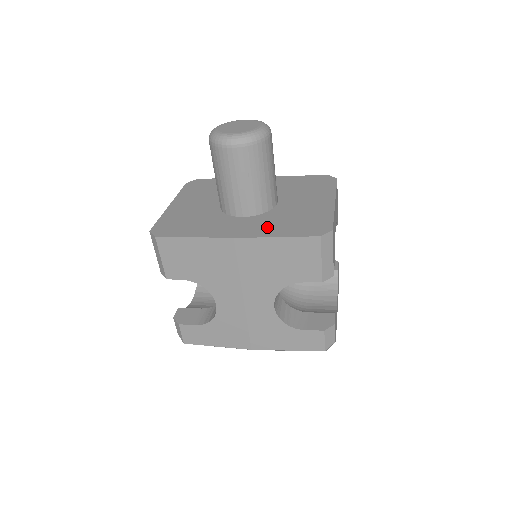
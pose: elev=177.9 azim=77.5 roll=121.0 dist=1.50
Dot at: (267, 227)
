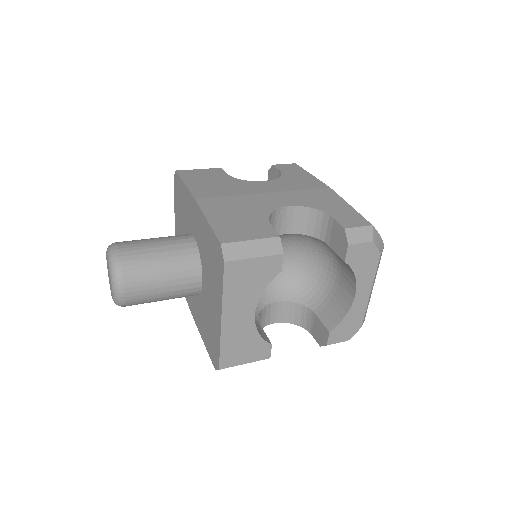
Dot at: (201, 322)
